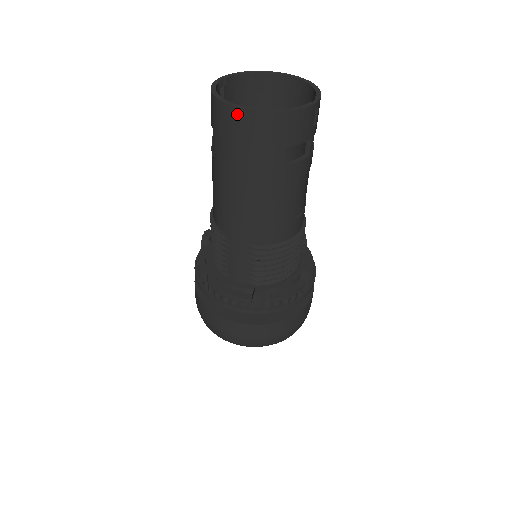
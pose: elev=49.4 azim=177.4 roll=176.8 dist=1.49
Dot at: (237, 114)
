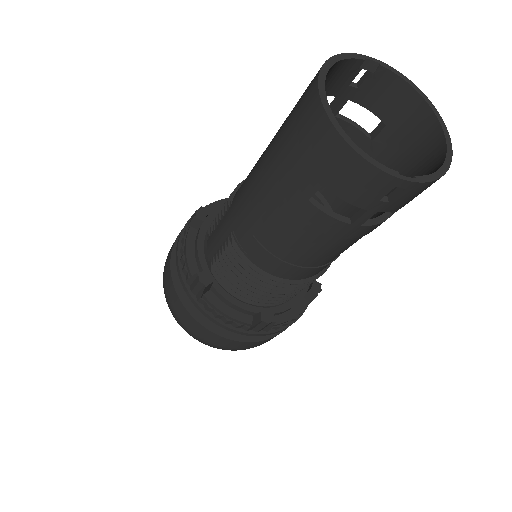
Dot at: (313, 97)
